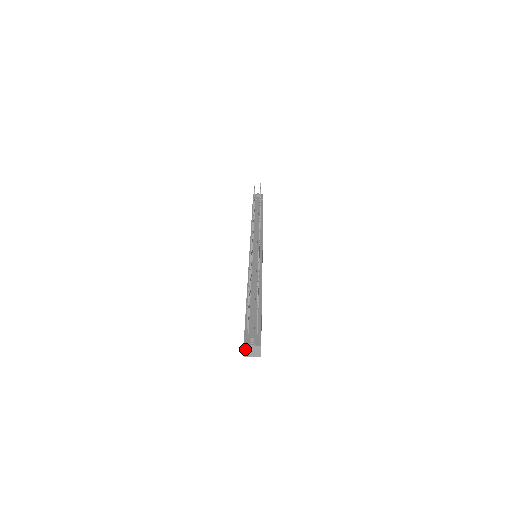
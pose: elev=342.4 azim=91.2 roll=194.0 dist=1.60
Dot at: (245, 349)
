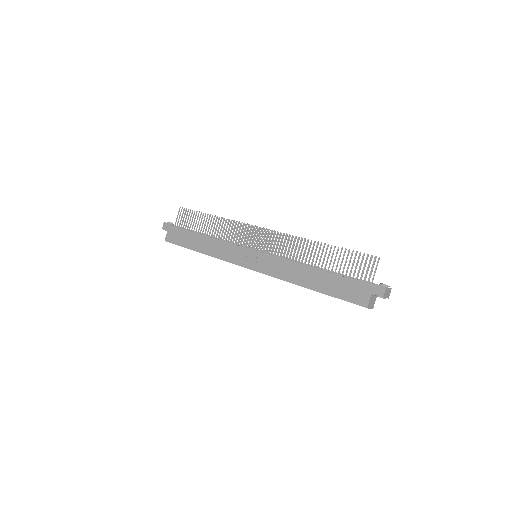
Dot at: (386, 290)
